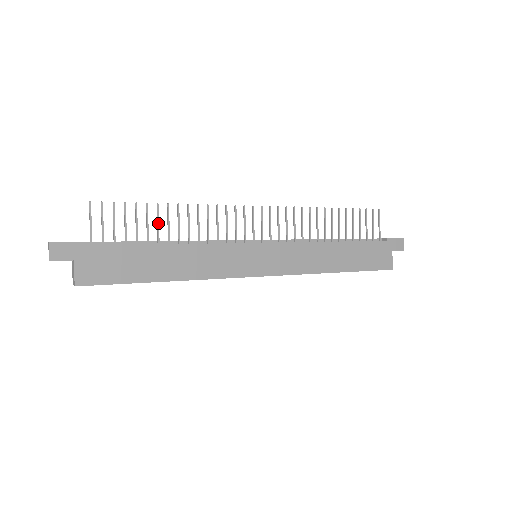
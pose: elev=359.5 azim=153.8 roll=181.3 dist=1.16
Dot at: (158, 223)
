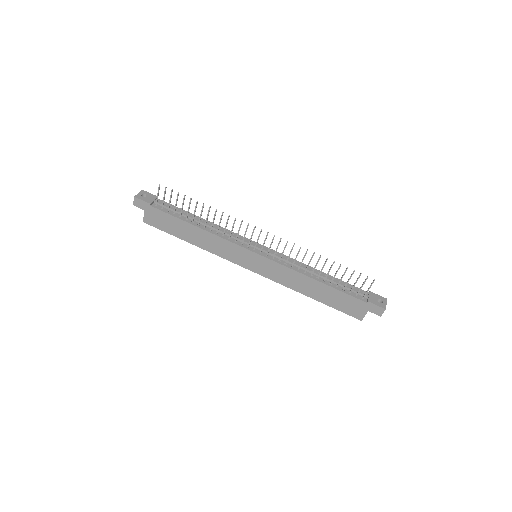
Dot at: (195, 211)
